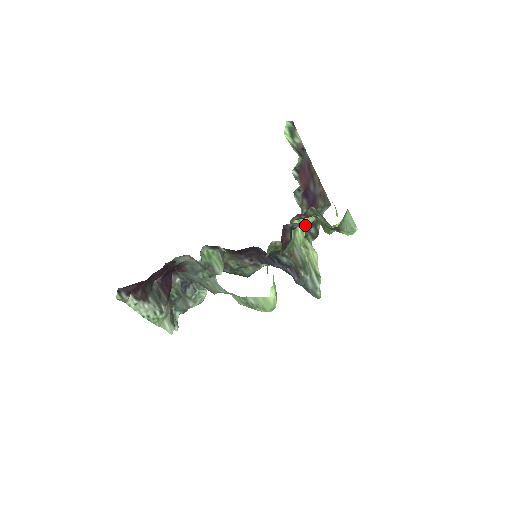
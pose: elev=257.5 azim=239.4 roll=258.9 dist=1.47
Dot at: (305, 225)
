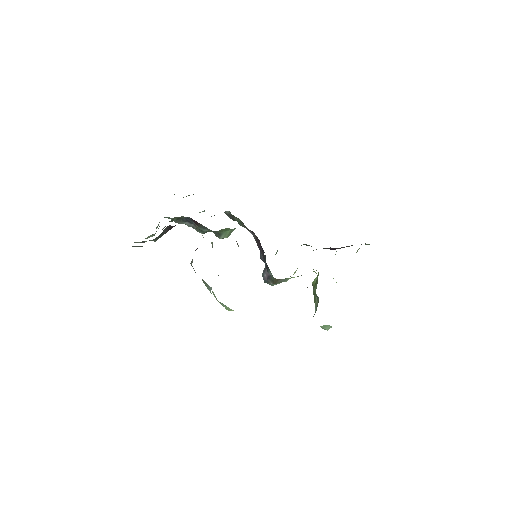
Dot at: occluded
